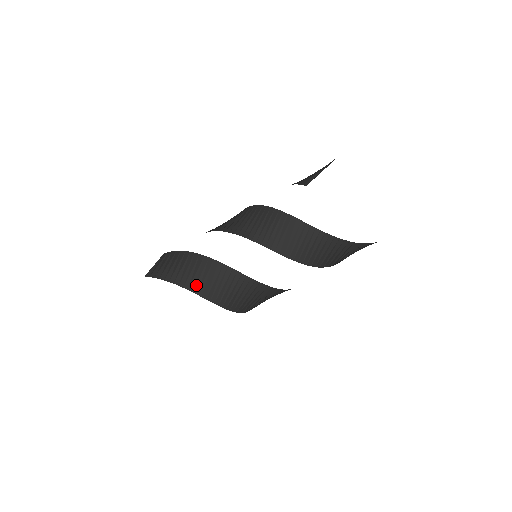
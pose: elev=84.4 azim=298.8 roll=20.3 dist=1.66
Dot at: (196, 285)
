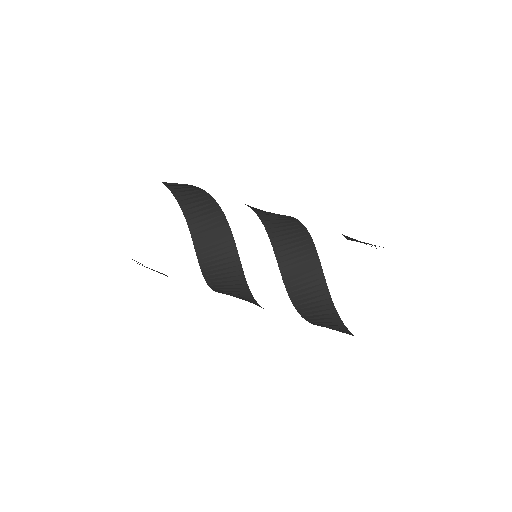
Dot at: (195, 223)
